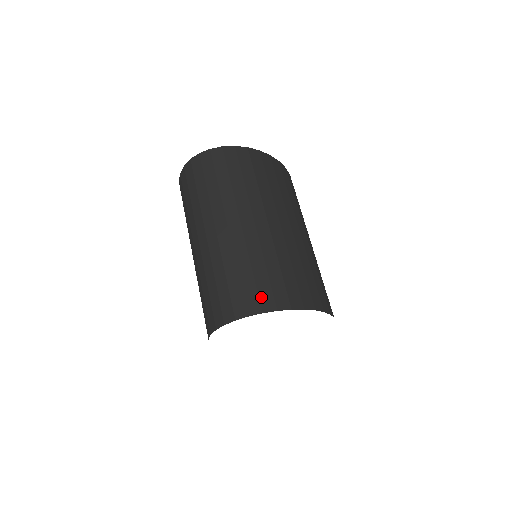
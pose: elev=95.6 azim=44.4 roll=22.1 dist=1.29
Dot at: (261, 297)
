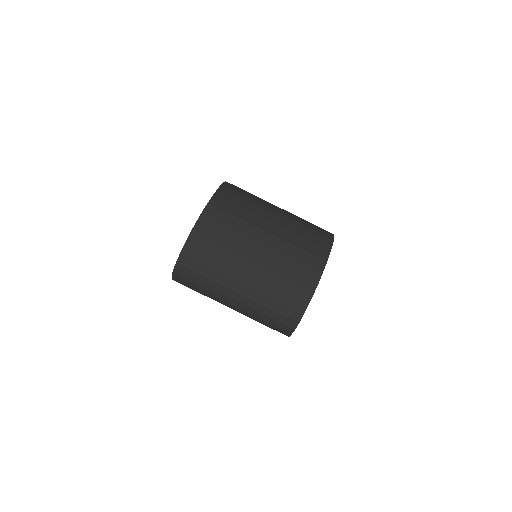
Dot at: (290, 317)
